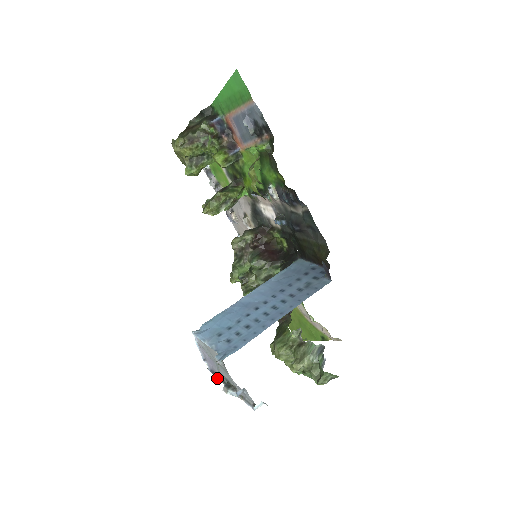
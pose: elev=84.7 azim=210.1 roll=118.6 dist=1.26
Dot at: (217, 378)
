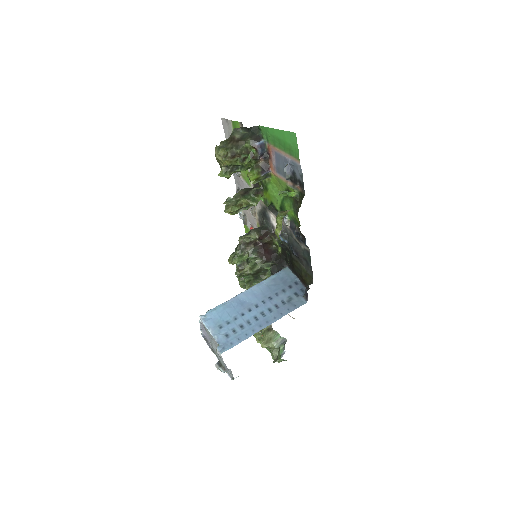
Dot at: (208, 344)
